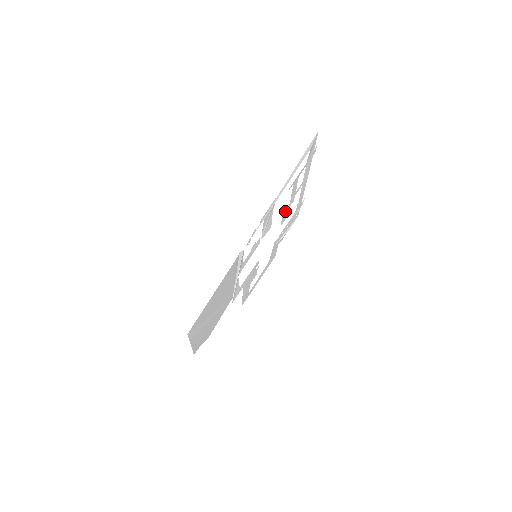
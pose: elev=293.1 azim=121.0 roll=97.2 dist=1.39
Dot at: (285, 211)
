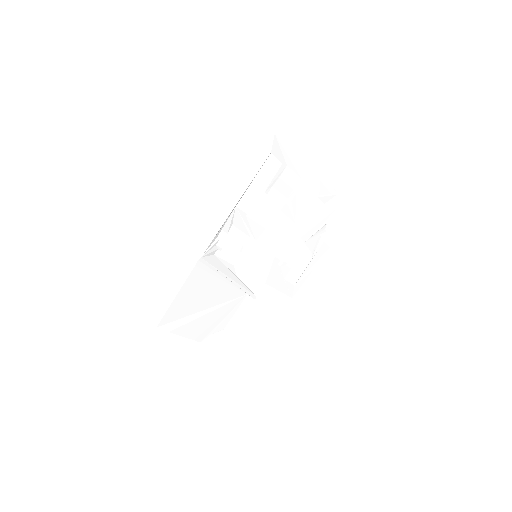
Dot at: (288, 209)
